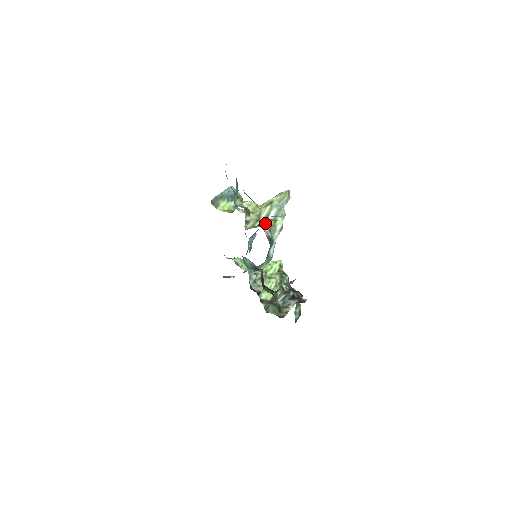
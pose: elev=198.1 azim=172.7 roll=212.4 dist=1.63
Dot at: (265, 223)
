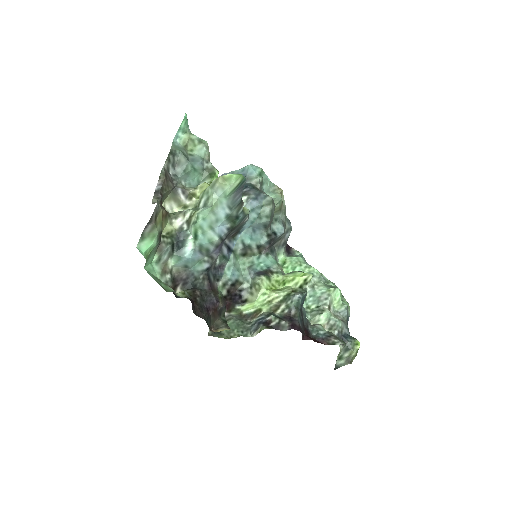
Dot at: (183, 211)
